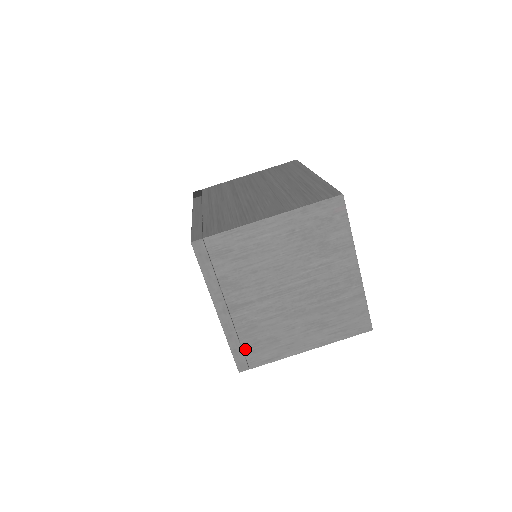
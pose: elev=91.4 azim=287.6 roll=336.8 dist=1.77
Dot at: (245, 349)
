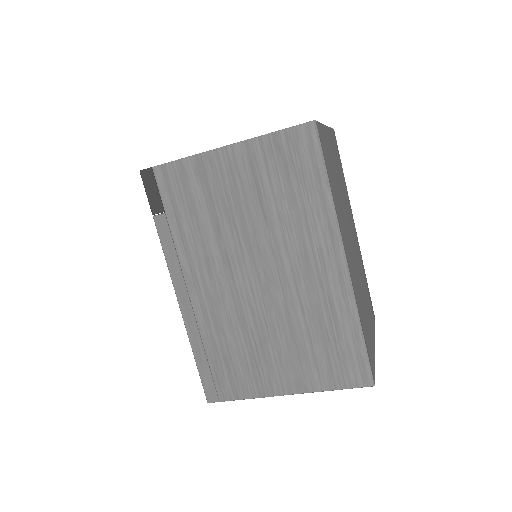
Dot at: occluded
